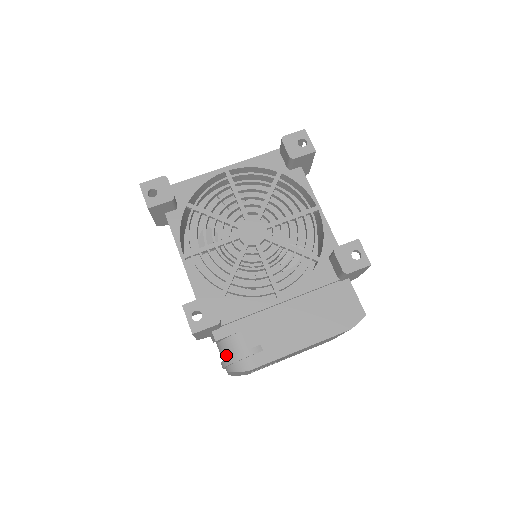
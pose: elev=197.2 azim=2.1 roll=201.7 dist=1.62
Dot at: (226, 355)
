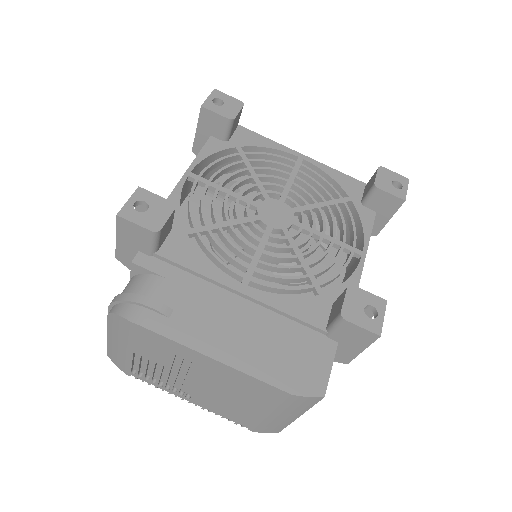
Dot at: (126, 291)
